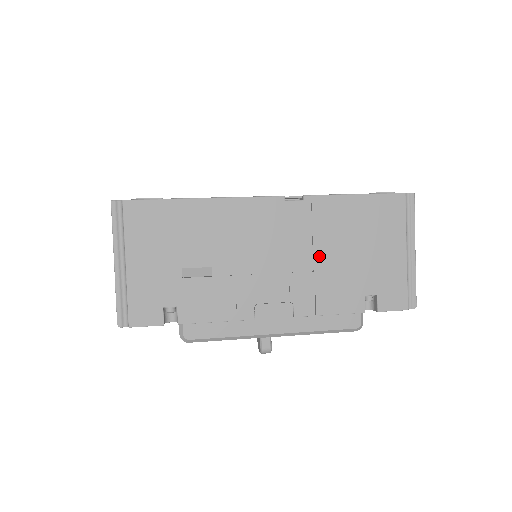
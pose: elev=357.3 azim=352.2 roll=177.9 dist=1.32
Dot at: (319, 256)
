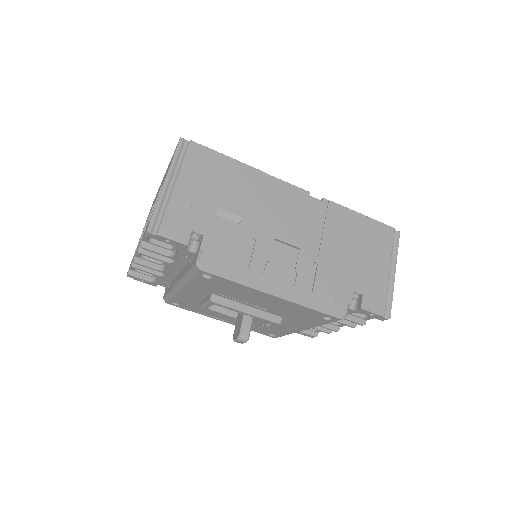
Dot at: (325, 245)
